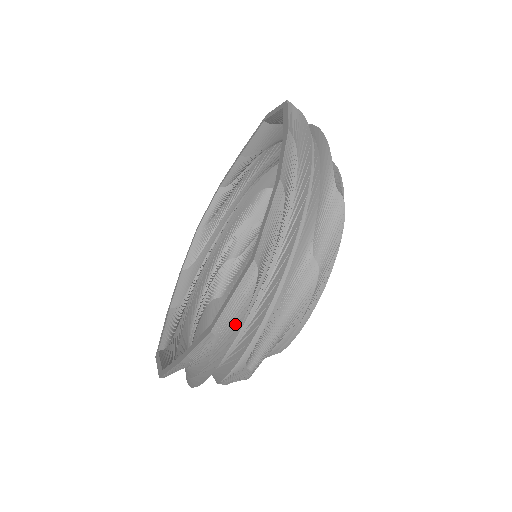
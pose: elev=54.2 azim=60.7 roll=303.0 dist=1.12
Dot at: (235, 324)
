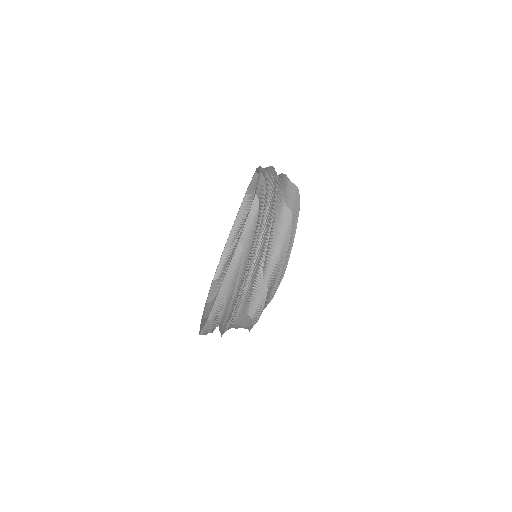
Dot at: (252, 234)
